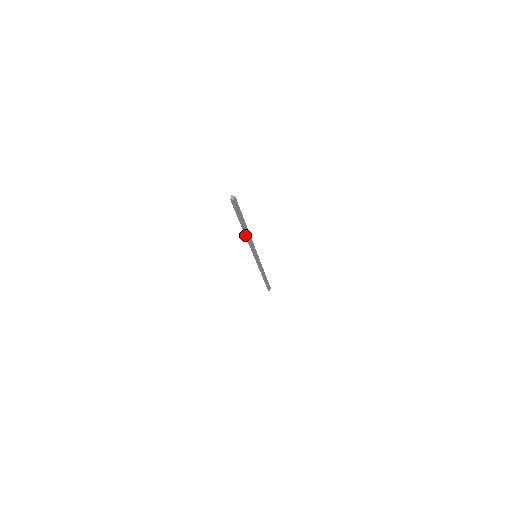
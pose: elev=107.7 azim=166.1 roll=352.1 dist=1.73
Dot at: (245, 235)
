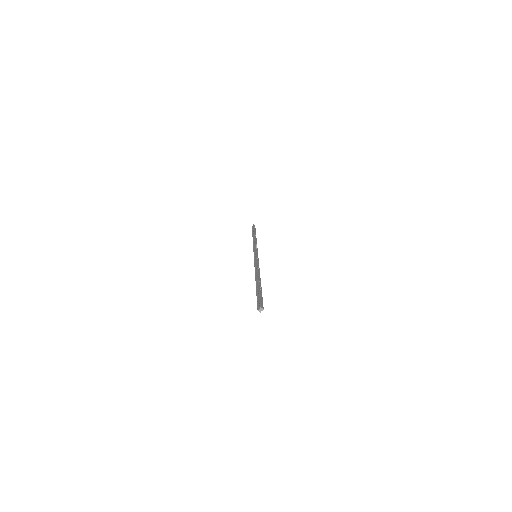
Dot at: (255, 276)
